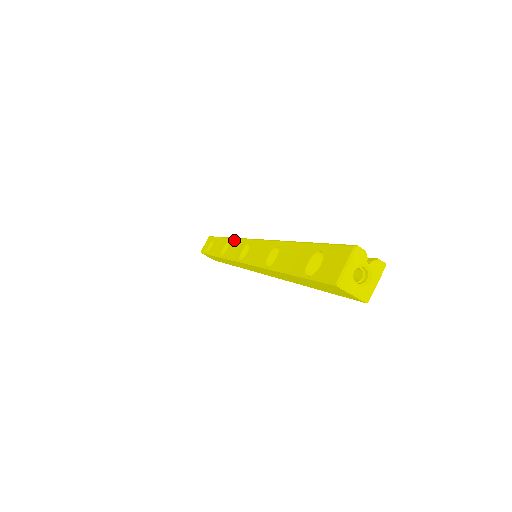
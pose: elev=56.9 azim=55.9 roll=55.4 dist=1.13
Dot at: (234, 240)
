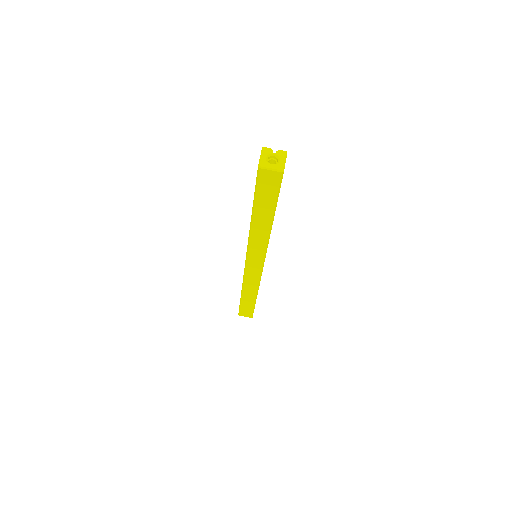
Dot at: occluded
